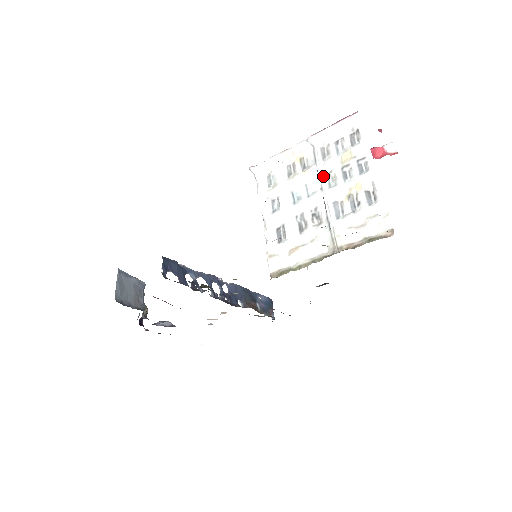
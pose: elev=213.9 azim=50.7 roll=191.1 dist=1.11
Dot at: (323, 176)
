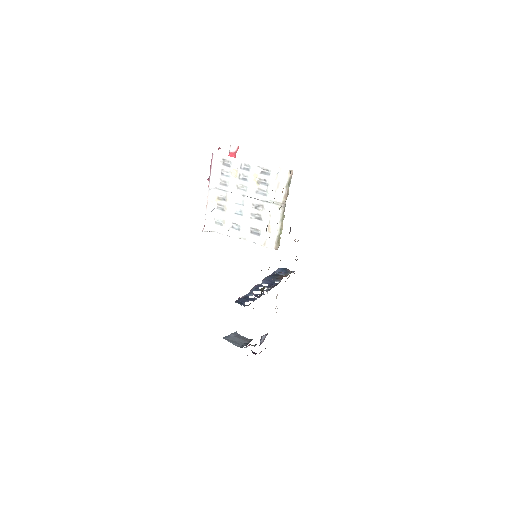
Dot at: (237, 191)
